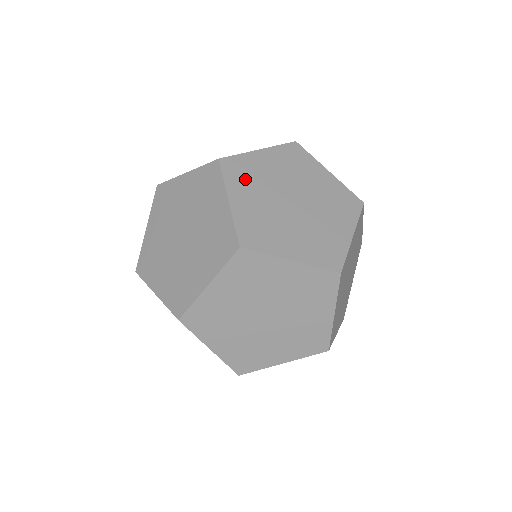
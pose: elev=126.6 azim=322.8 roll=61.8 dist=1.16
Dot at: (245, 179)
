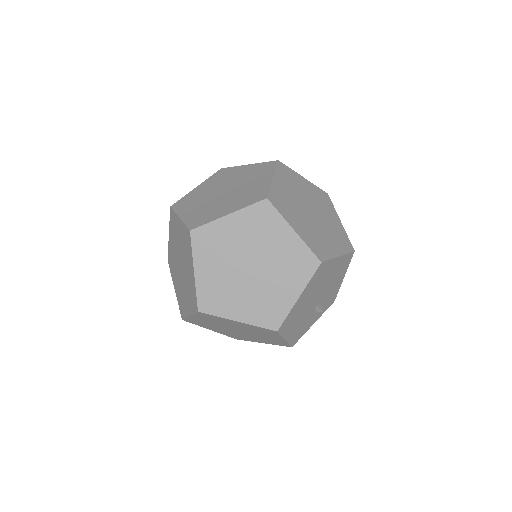
Dot at: (189, 203)
